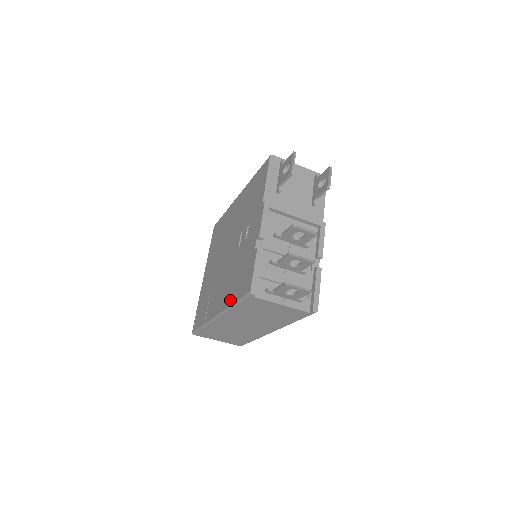
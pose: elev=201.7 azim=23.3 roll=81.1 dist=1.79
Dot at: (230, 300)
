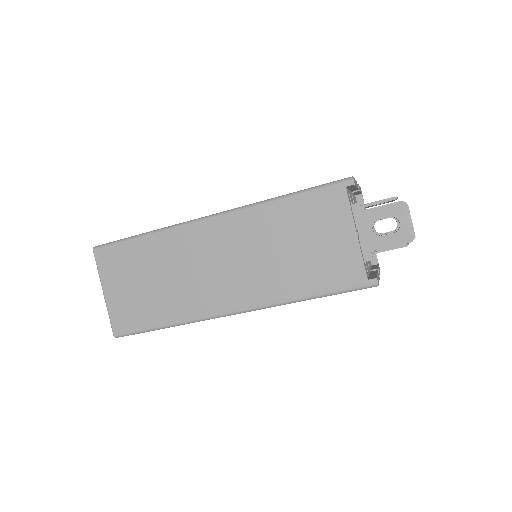
Dot at: occluded
